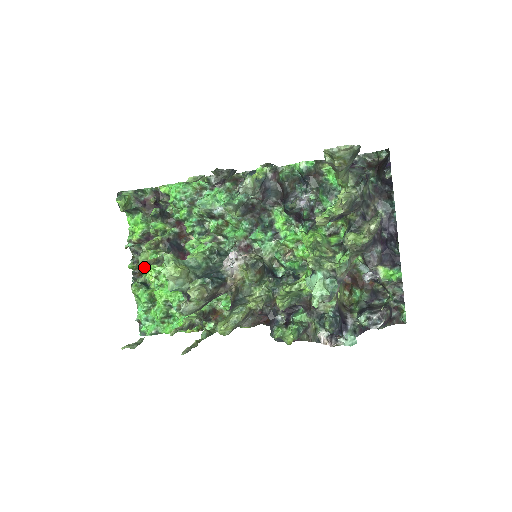
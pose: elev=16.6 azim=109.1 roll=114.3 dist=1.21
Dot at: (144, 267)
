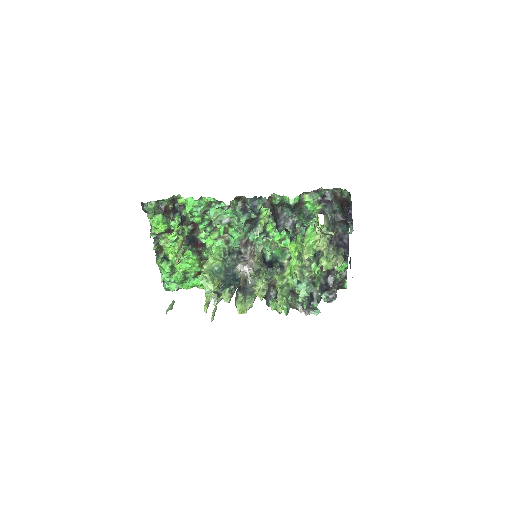
Dot at: occluded
